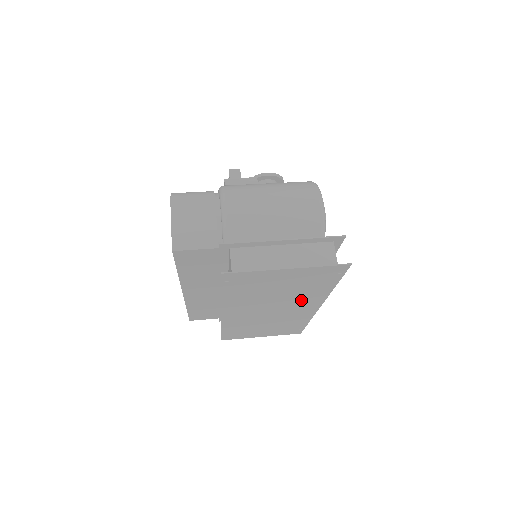
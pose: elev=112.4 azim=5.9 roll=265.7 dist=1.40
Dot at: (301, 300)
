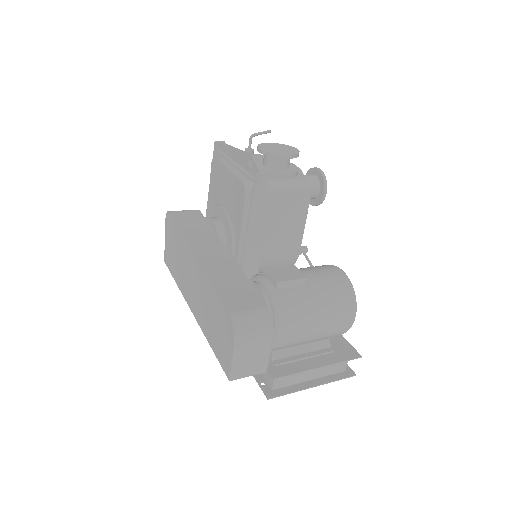
Dot at: occluded
